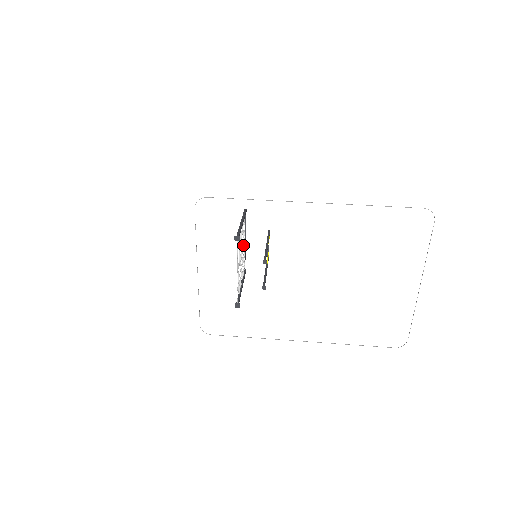
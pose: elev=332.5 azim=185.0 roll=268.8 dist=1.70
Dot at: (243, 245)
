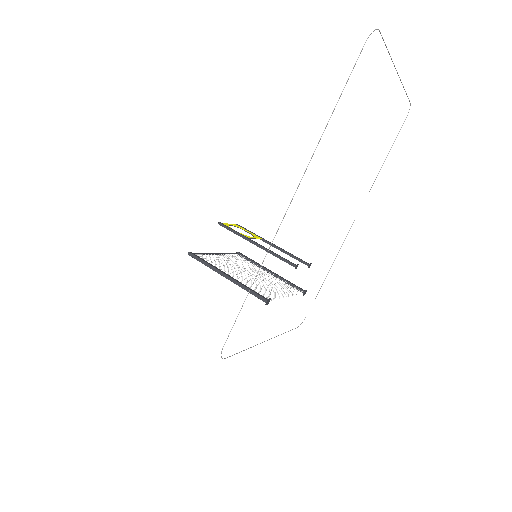
Dot at: (230, 264)
